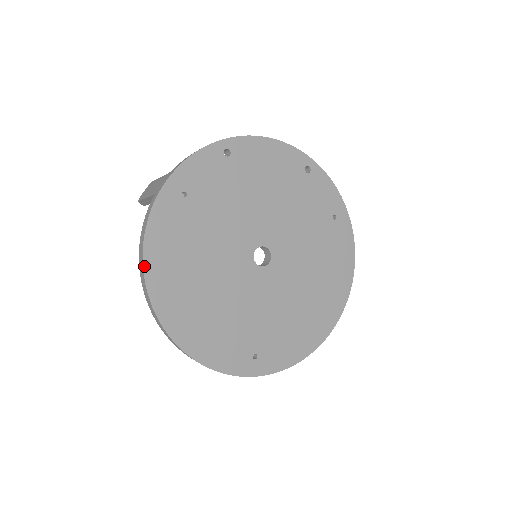
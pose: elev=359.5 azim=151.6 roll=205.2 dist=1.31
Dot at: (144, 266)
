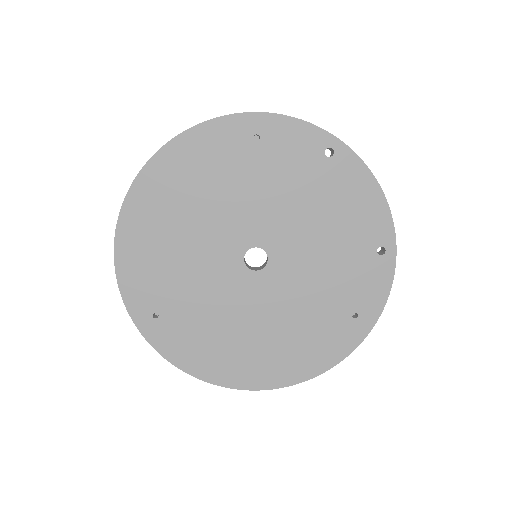
Dot at: (165, 146)
